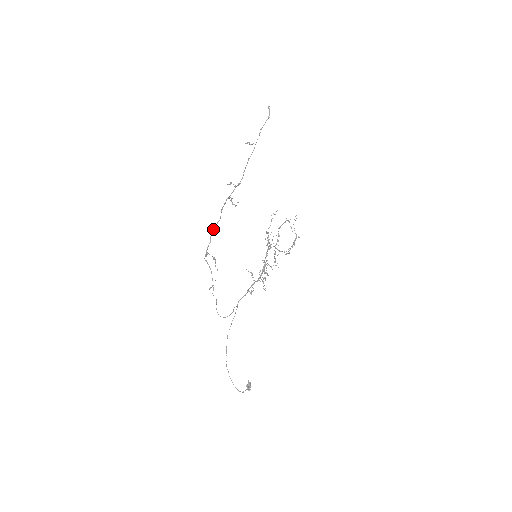
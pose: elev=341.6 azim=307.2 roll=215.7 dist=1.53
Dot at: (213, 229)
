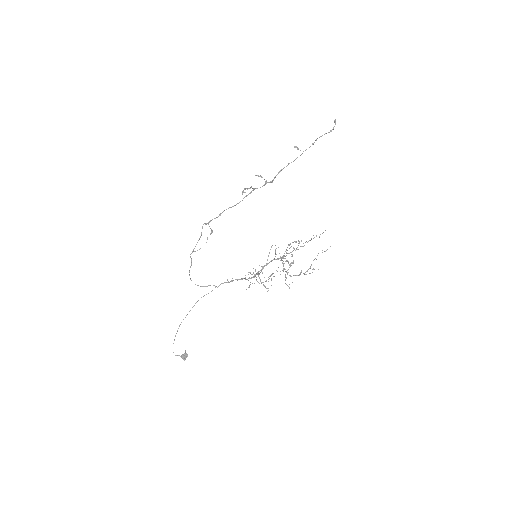
Dot at: (228, 208)
